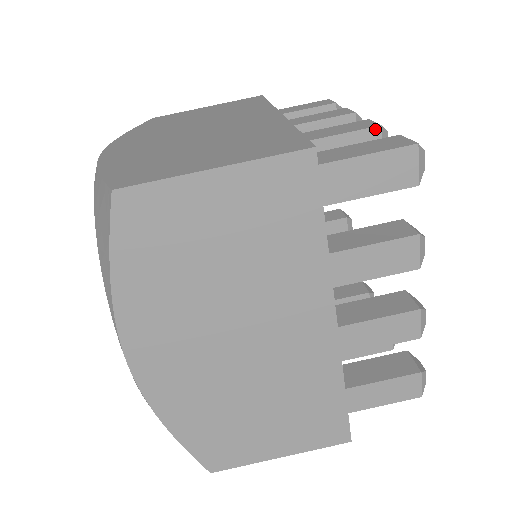
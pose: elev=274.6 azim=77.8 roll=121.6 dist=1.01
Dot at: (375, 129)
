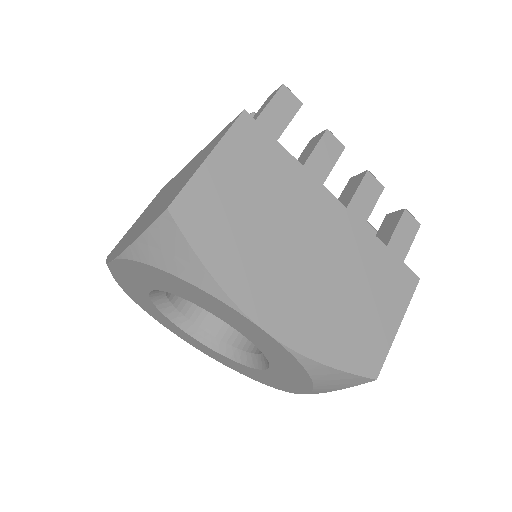
Dot at: (252, 116)
